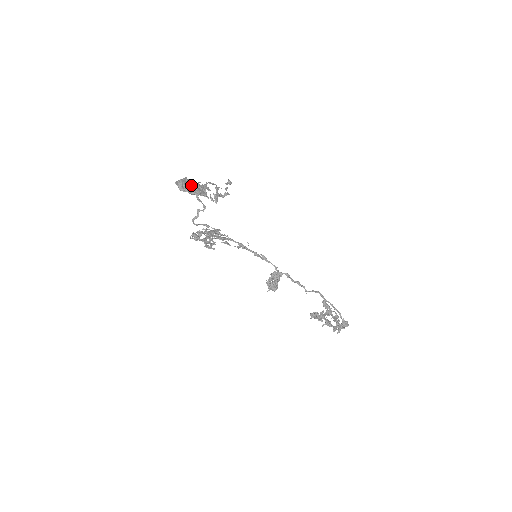
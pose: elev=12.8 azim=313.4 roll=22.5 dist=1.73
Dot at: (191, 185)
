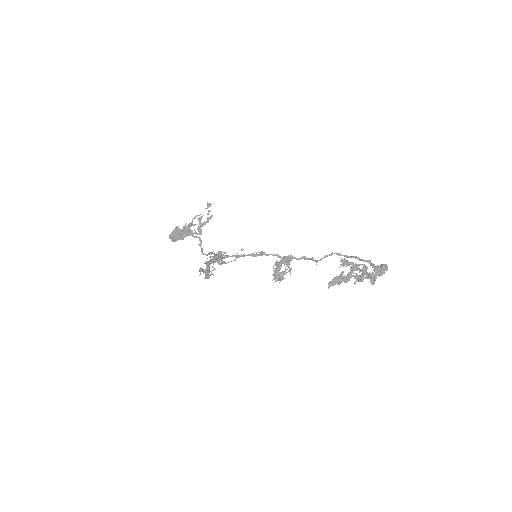
Dot at: occluded
